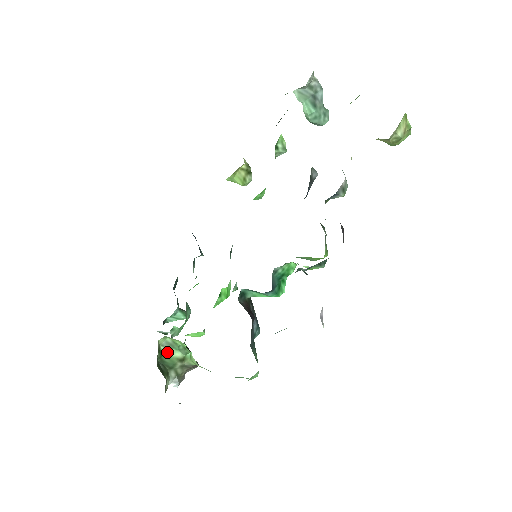
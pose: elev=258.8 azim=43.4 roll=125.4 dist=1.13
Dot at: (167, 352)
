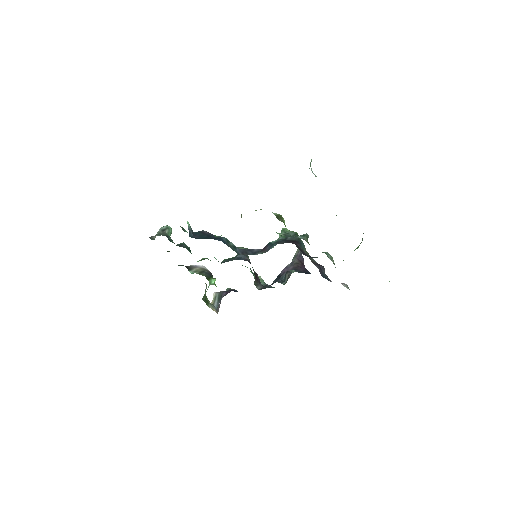
Dot at: occluded
